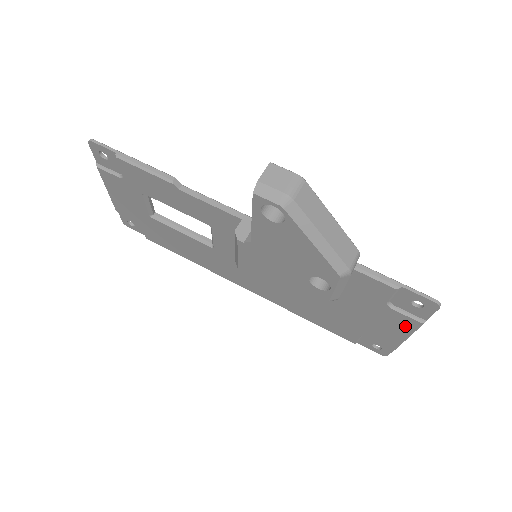
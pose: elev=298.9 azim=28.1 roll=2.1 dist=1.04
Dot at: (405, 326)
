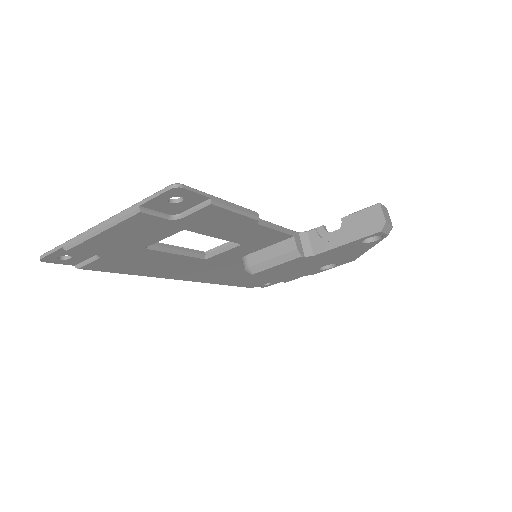
Dot at: occluded
